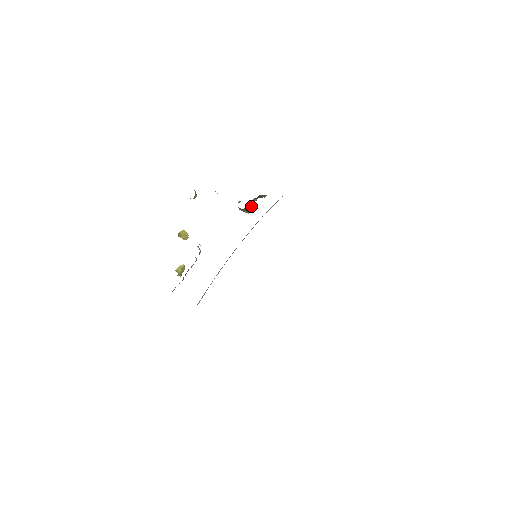
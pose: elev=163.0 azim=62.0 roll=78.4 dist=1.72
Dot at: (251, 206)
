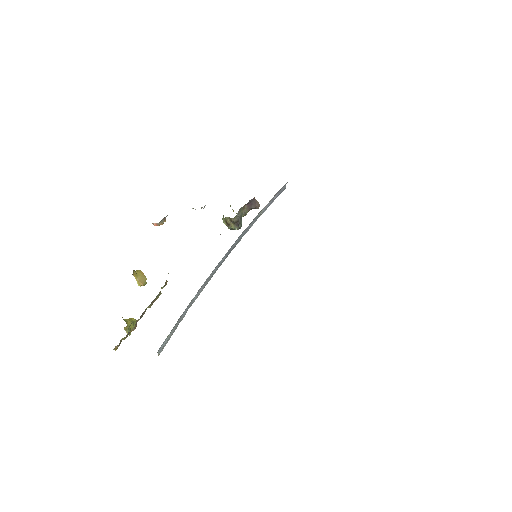
Dot at: (240, 219)
